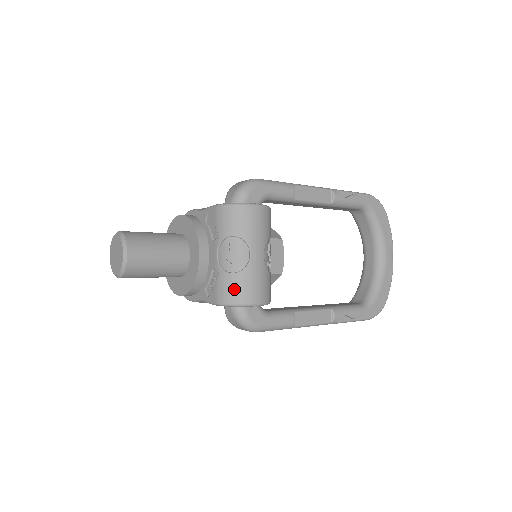
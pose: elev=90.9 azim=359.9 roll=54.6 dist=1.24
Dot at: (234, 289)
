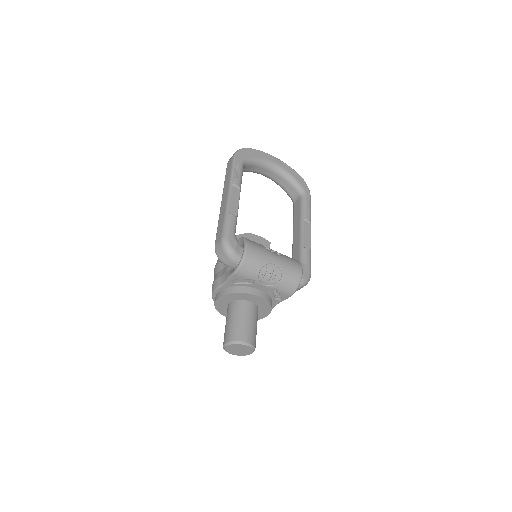
Dot at: (290, 282)
